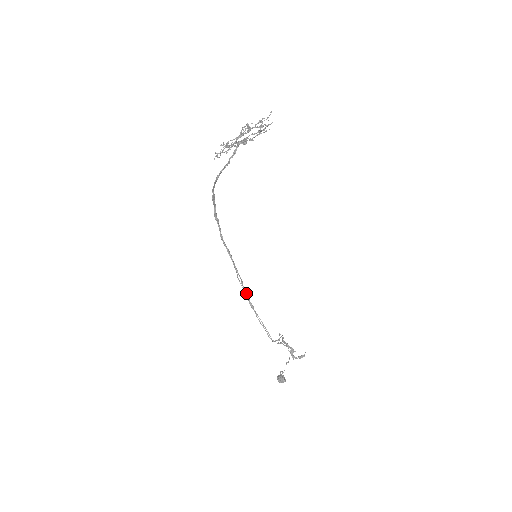
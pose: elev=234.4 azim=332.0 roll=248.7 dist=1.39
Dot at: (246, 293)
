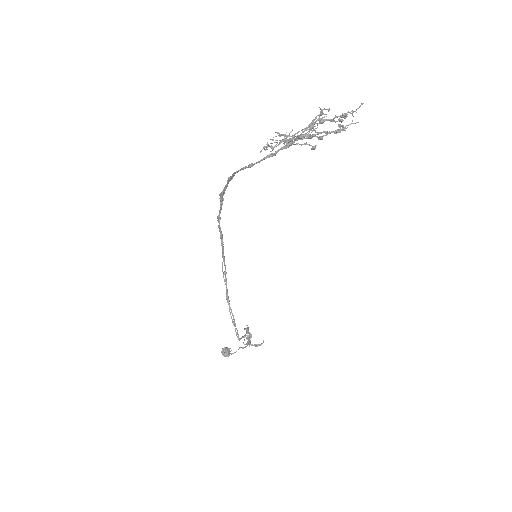
Dot at: (226, 285)
